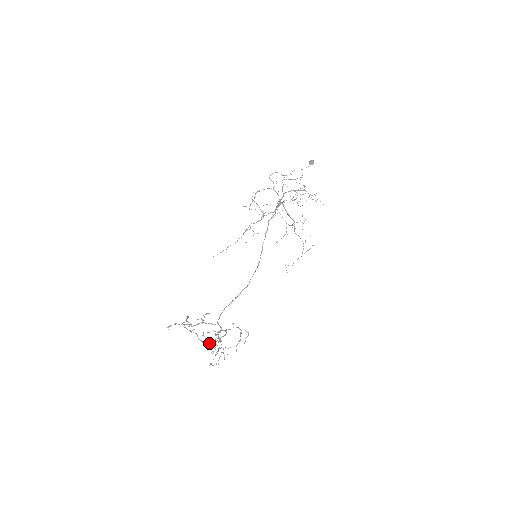
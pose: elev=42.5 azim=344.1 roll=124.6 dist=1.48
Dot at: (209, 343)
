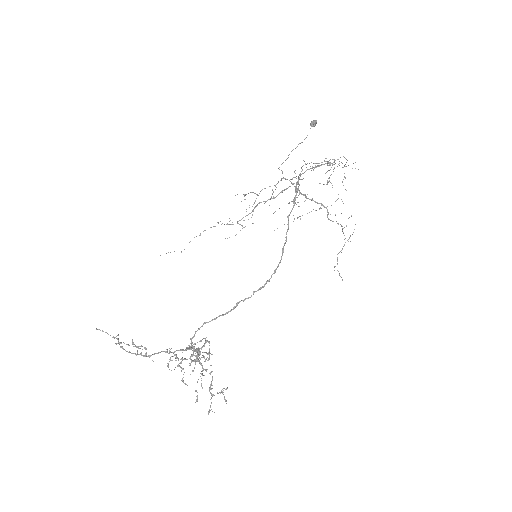
Dot at: (141, 354)
